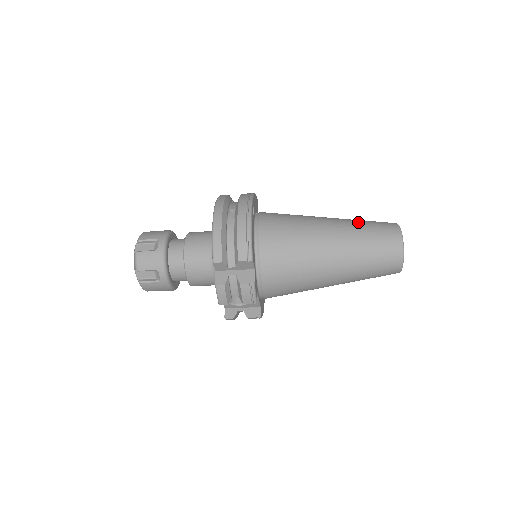
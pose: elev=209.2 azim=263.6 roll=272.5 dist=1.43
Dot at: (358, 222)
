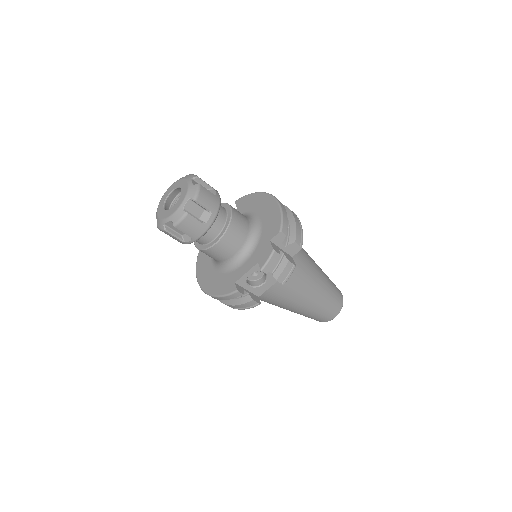
Dot at: occluded
